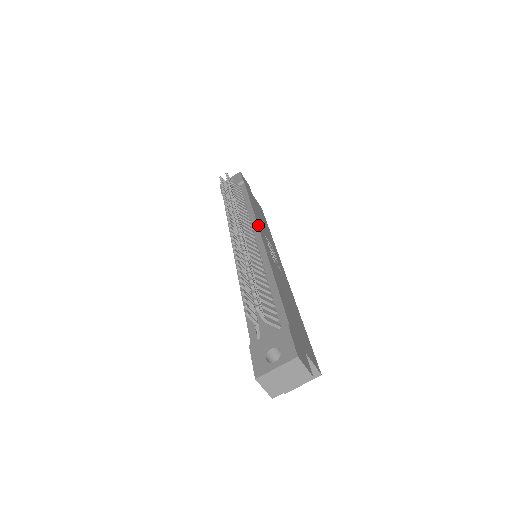
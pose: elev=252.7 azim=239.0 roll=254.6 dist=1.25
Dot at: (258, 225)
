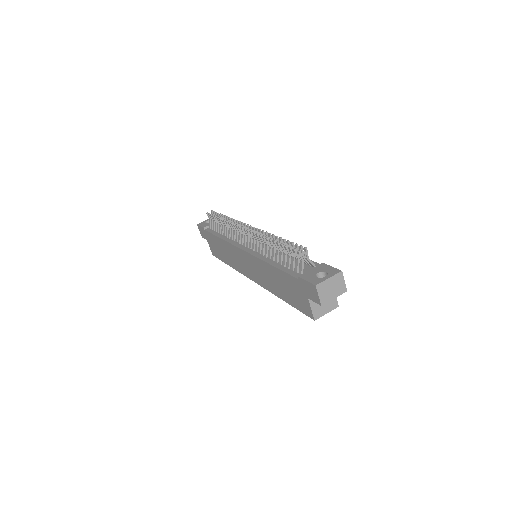
Dot at: occluded
